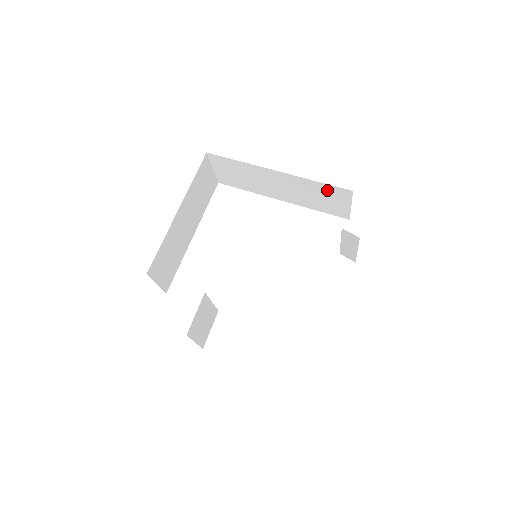
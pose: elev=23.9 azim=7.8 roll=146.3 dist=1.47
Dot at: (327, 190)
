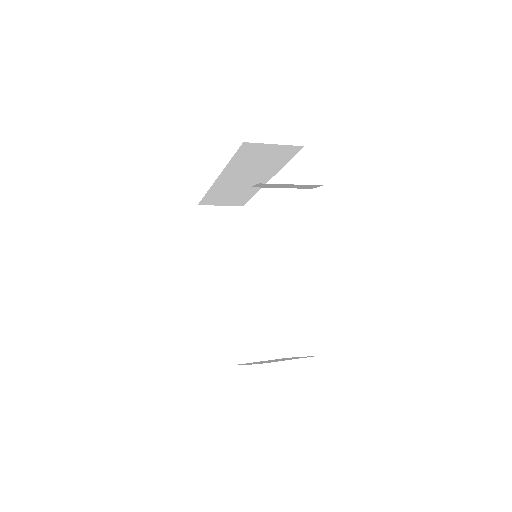
Dot at: (245, 156)
